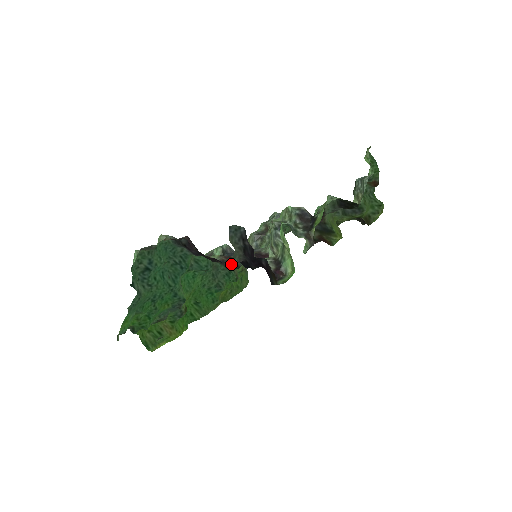
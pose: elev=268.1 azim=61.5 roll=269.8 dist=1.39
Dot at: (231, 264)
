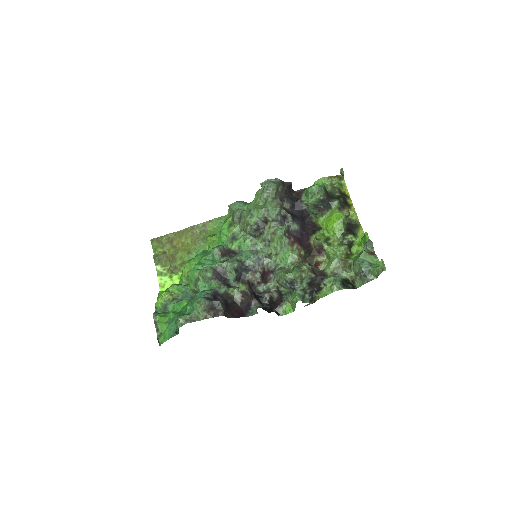
Dot at: (233, 257)
